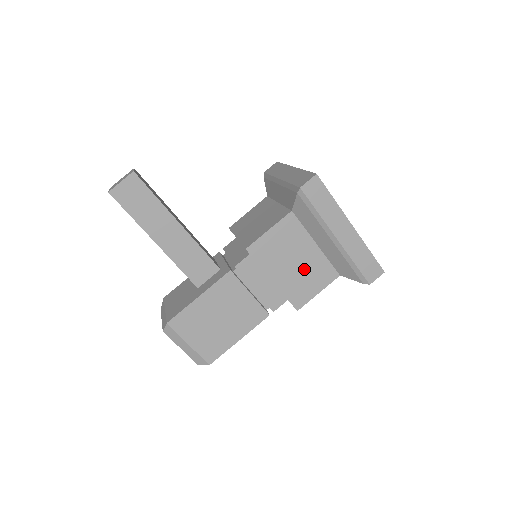
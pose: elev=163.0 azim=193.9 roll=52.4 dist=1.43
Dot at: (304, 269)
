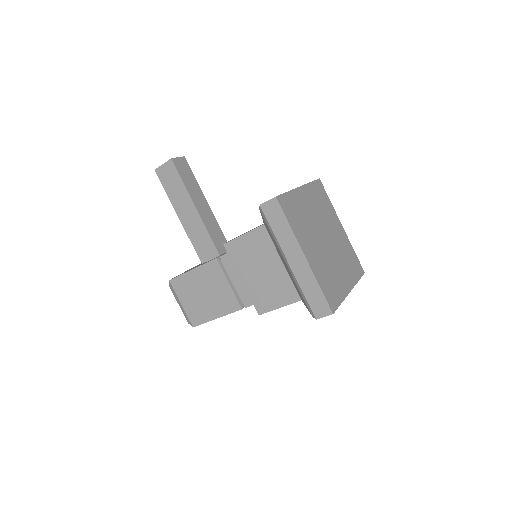
Dot at: (269, 280)
